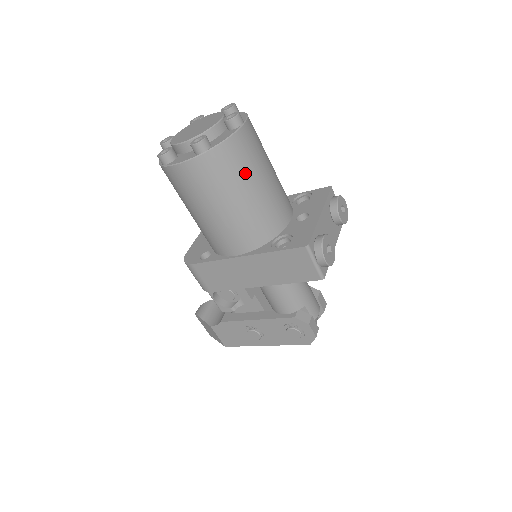
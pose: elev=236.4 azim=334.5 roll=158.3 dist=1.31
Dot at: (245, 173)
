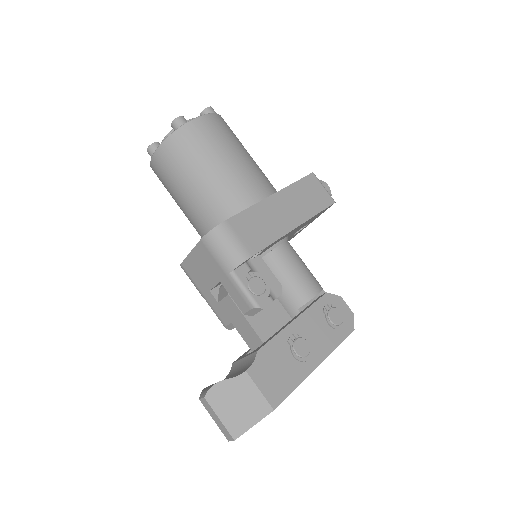
Dot at: occluded
